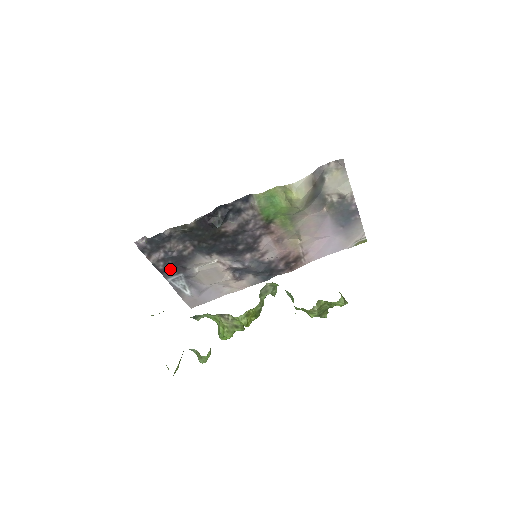
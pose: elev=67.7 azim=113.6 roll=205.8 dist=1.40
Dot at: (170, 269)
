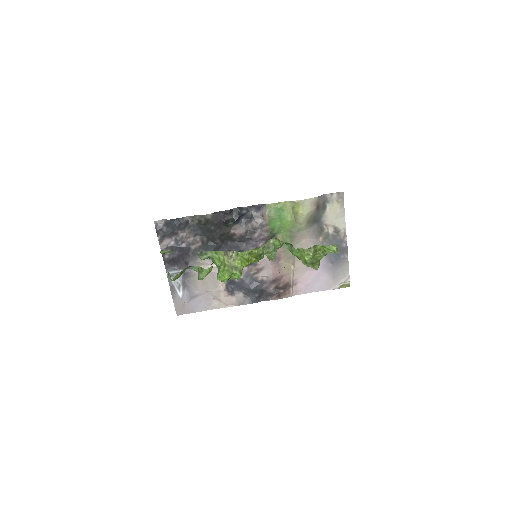
Dot at: (174, 261)
